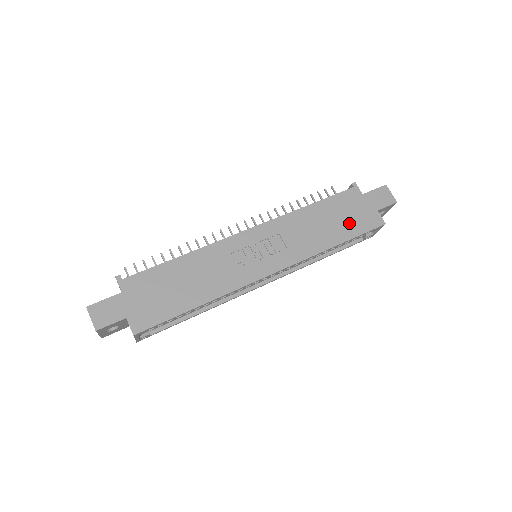
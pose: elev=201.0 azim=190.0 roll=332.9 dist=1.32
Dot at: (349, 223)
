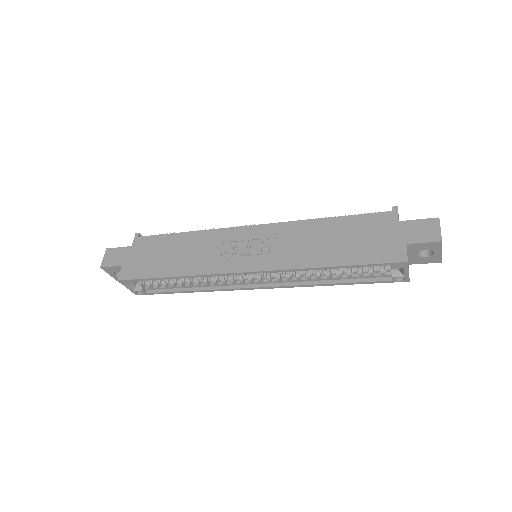
Dot at: (360, 248)
